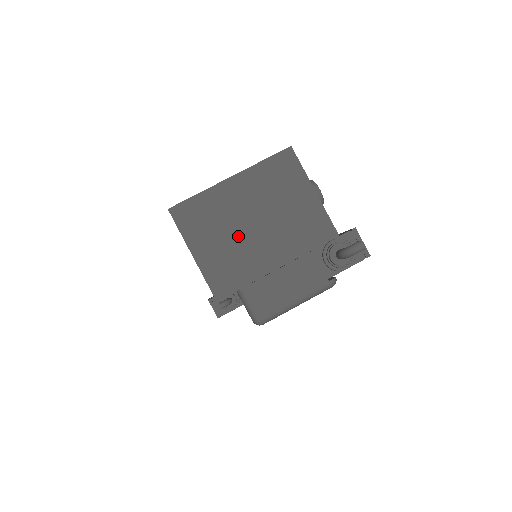
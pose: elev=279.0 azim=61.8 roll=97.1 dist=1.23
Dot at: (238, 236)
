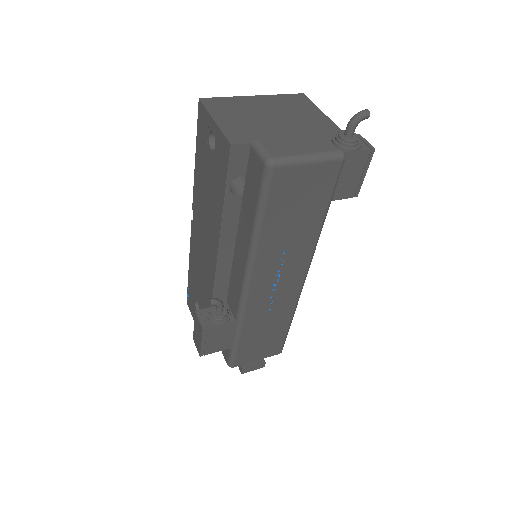
Dot at: (256, 119)
